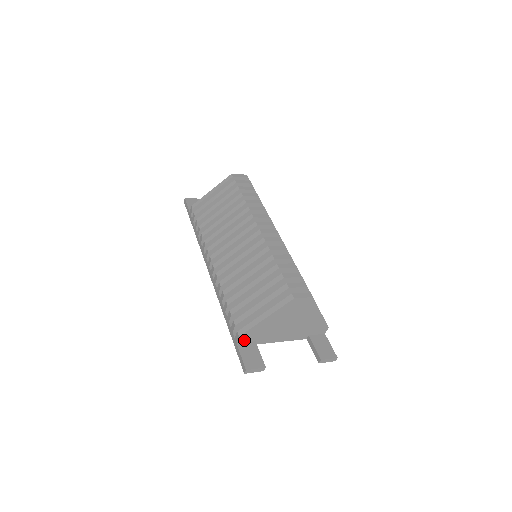
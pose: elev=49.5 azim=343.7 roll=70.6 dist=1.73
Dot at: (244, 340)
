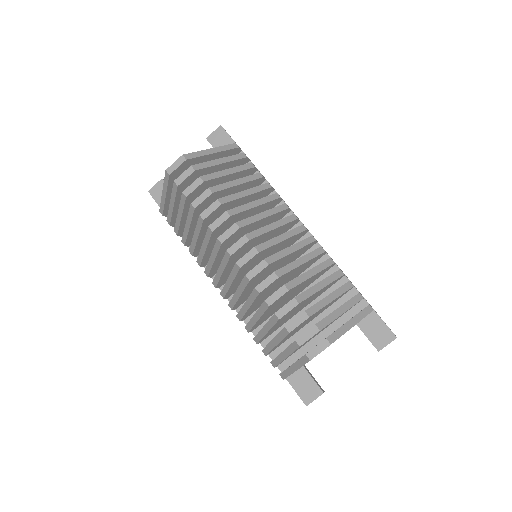
Dot at: (291, 374)
